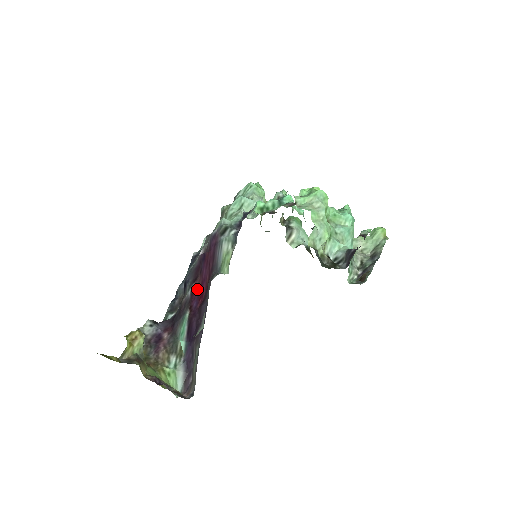
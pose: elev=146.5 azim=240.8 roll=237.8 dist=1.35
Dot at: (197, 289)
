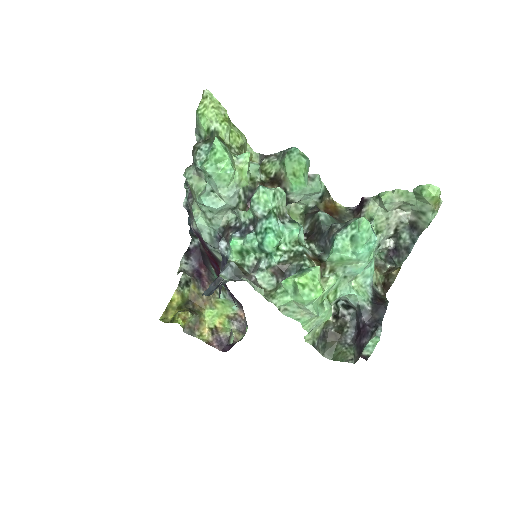
Dot at: (209, 257)
